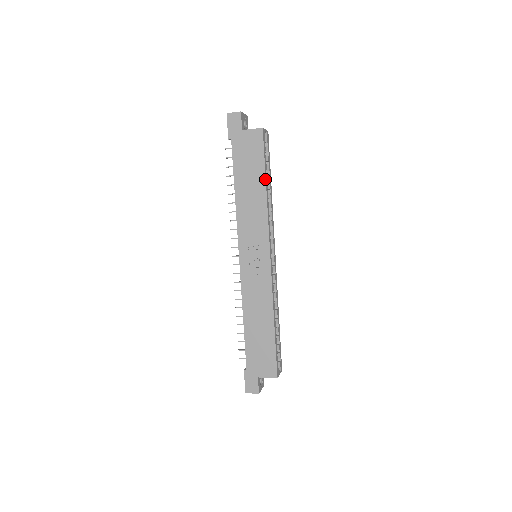
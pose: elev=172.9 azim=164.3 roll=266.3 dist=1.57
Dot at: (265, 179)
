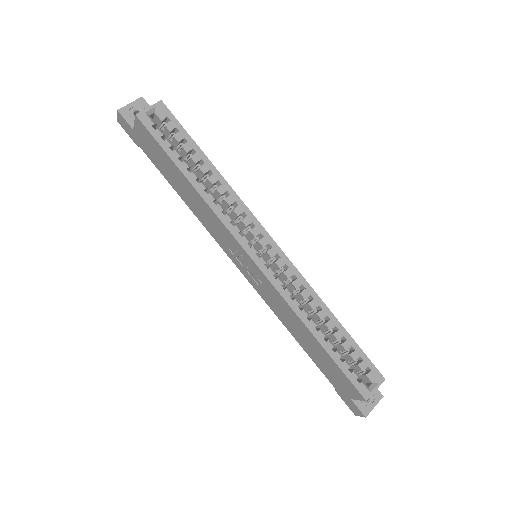
Dot at: (181, 172)
